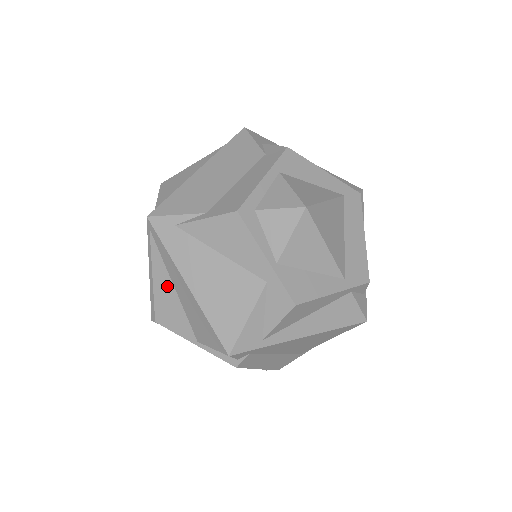
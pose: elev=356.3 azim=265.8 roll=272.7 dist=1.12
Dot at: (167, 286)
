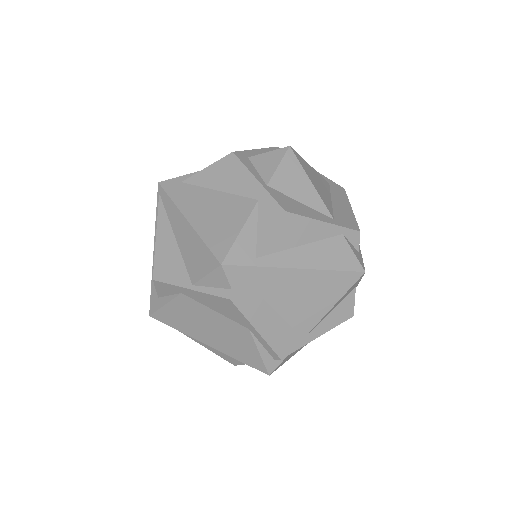
Dot at: (168, 238)
